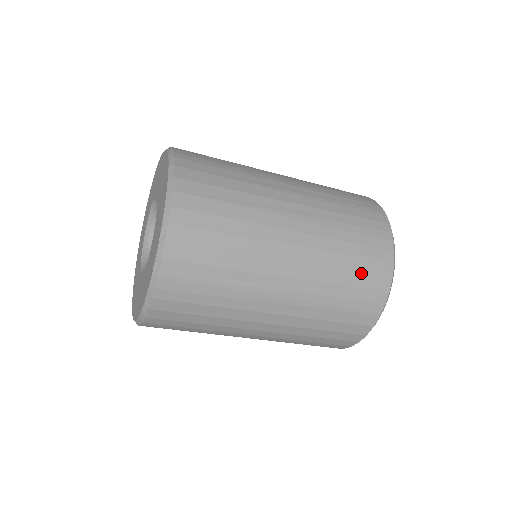
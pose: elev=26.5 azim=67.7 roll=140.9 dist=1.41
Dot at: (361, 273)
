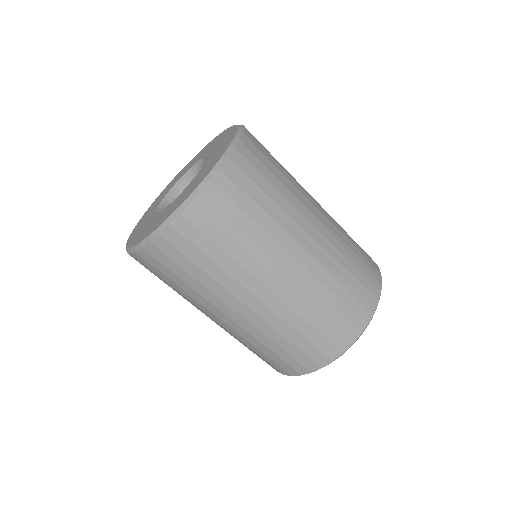
Dot at: (353, 293)
